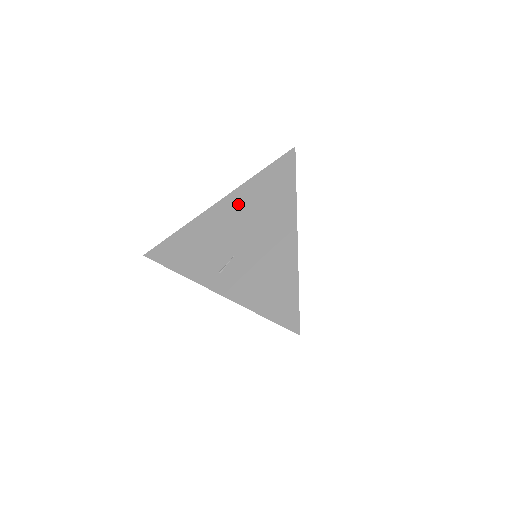
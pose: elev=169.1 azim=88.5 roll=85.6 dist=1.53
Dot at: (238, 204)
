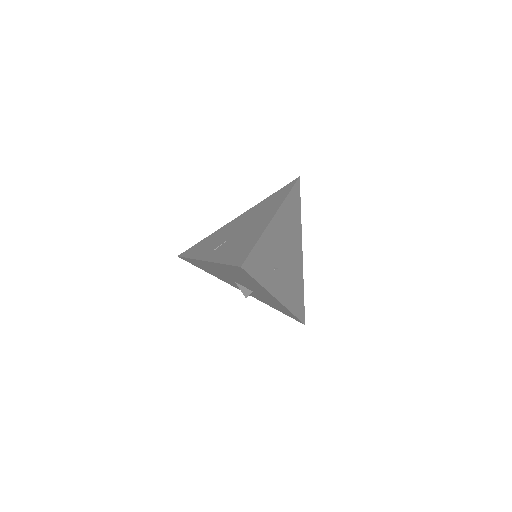
Dot at: (248, 214)
